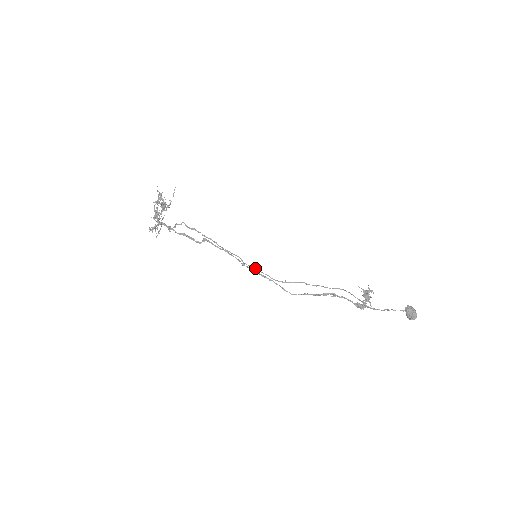
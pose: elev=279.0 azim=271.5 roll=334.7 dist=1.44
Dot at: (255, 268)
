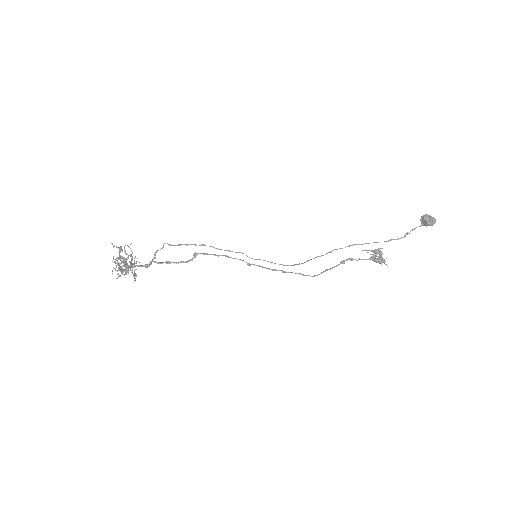
Dot at: (264, 260)
